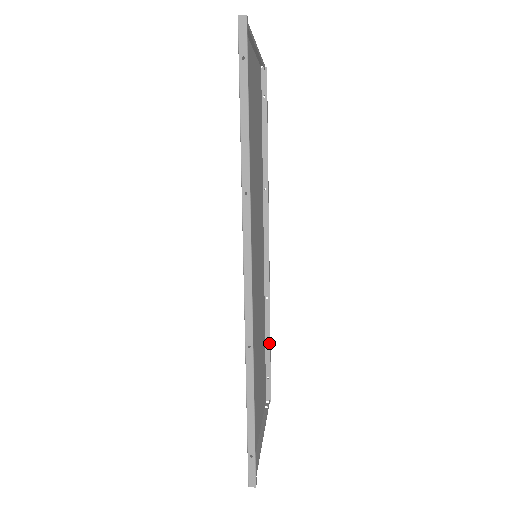
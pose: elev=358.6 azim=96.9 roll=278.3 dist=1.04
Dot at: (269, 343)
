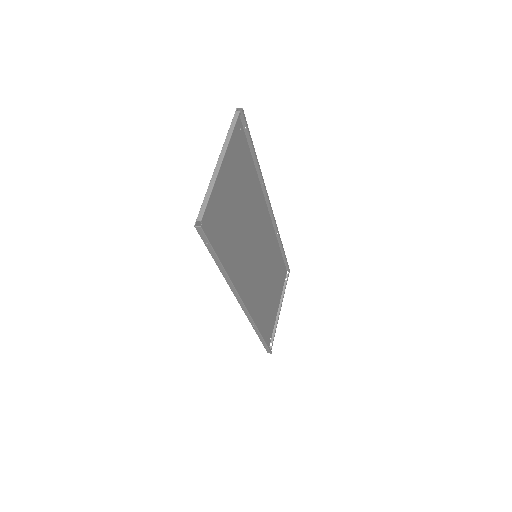
Dot at: (283, 251)
